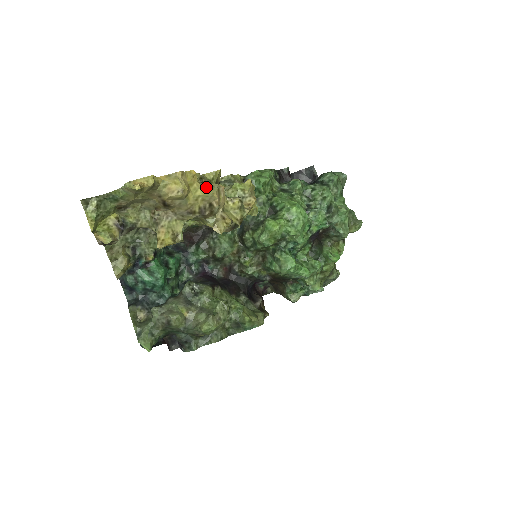
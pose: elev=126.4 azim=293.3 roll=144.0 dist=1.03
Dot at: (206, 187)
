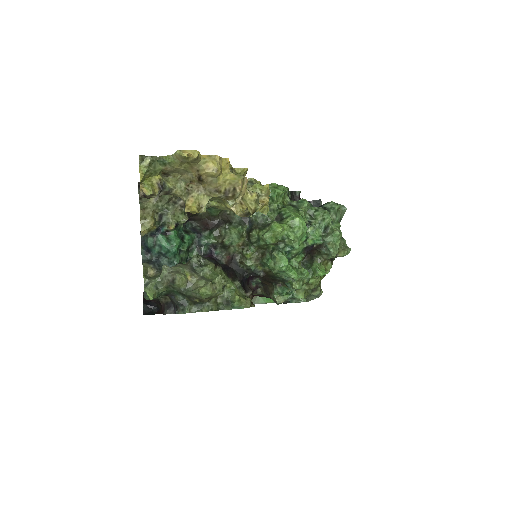
Dot at: (235, 174)
